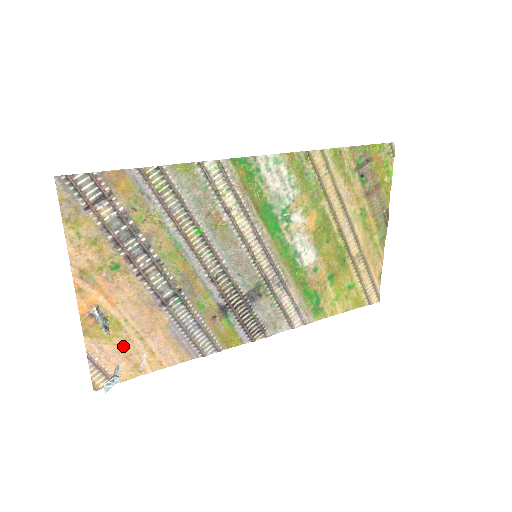
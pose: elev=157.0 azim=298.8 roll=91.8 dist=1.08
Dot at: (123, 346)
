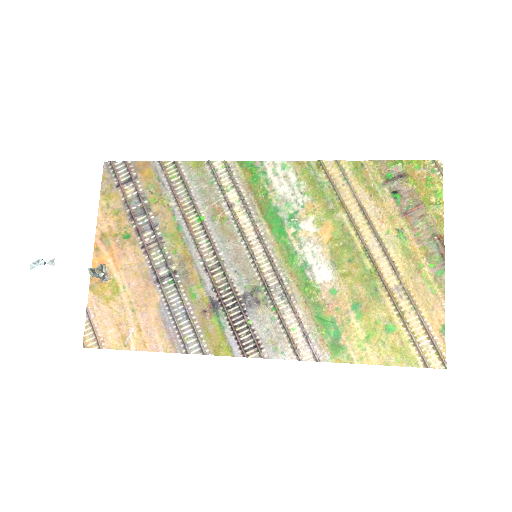
Dot at: (117, 312)
